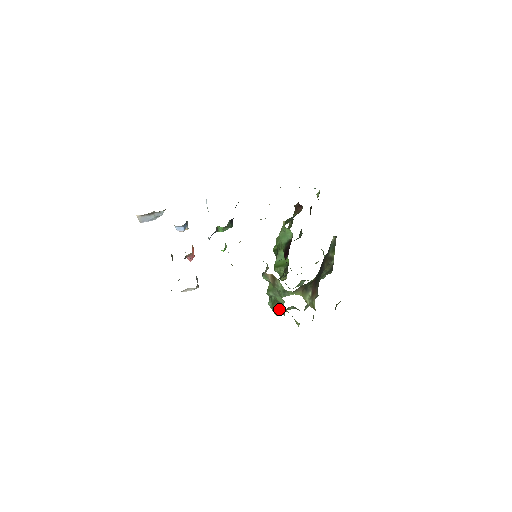
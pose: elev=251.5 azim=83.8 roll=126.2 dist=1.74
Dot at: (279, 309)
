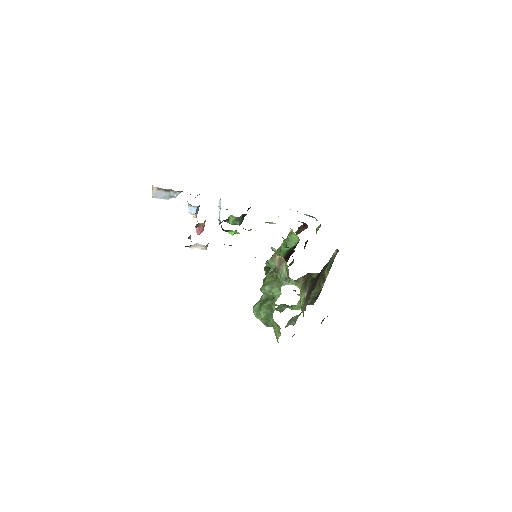
Dot at: (269, 307)
